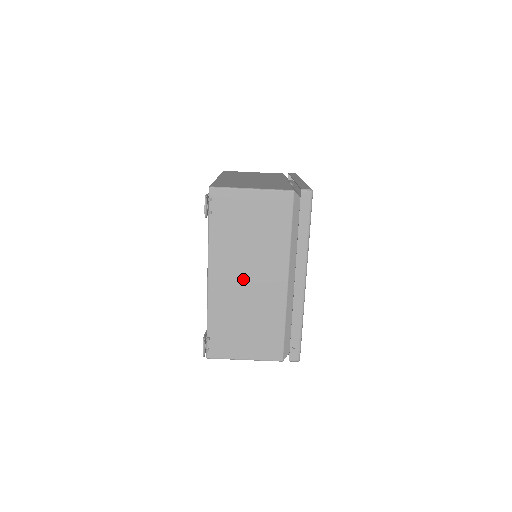
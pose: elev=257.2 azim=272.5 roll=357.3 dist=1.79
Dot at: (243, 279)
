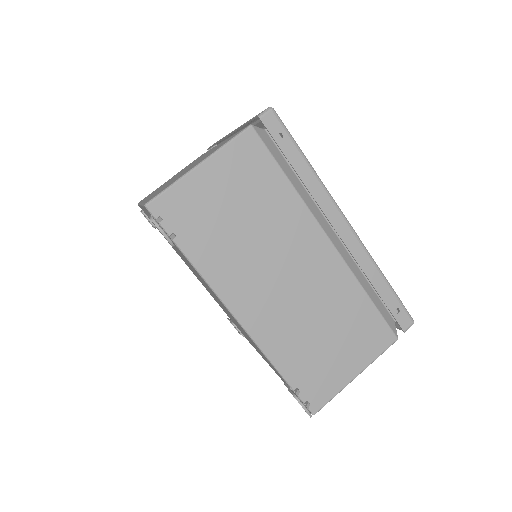
Dot at: (279, 284)
